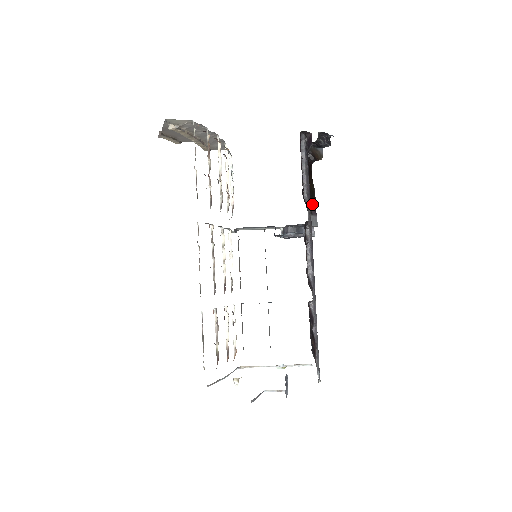
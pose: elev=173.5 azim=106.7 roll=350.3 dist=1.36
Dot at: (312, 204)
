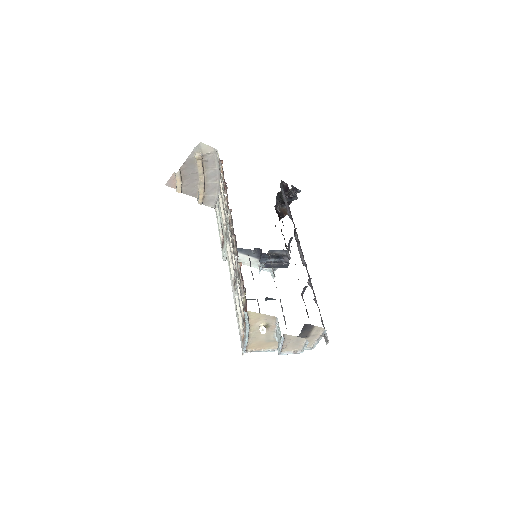
Dot at: occluded
